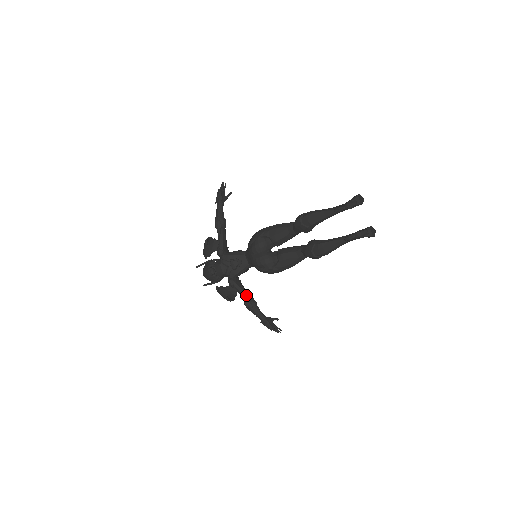
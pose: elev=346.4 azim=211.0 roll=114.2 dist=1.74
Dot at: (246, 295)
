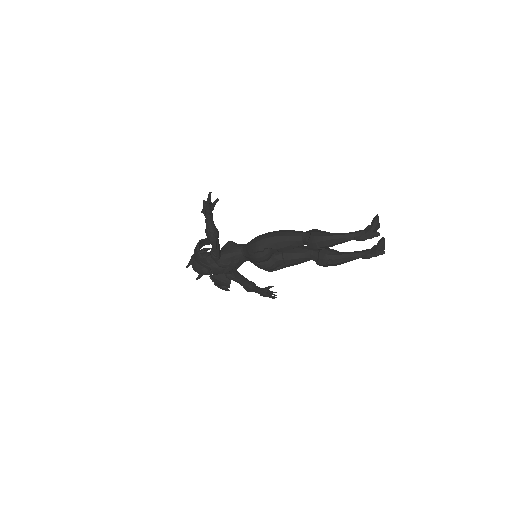
Dot at: (246, 283)
